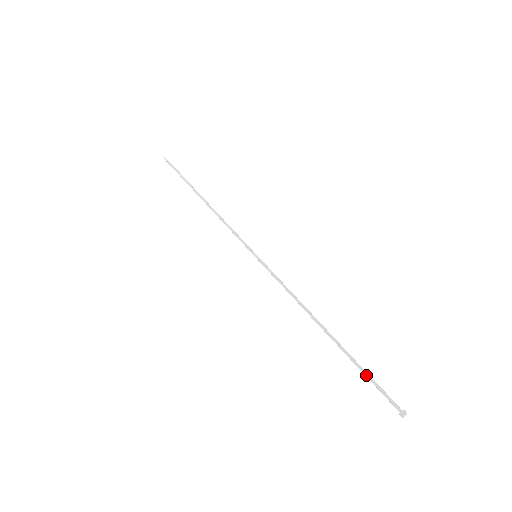
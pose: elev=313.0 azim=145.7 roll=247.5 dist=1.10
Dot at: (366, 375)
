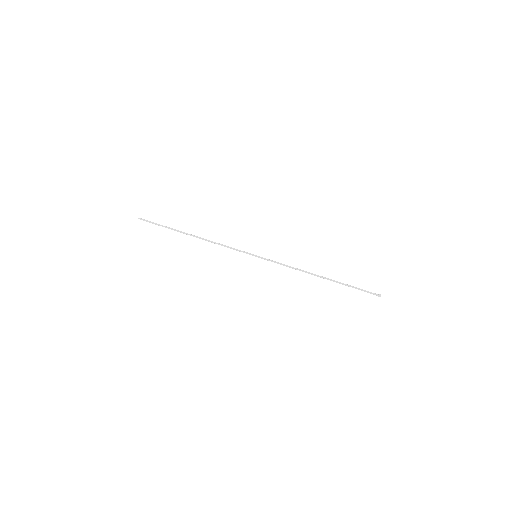
Dot at: occluded
